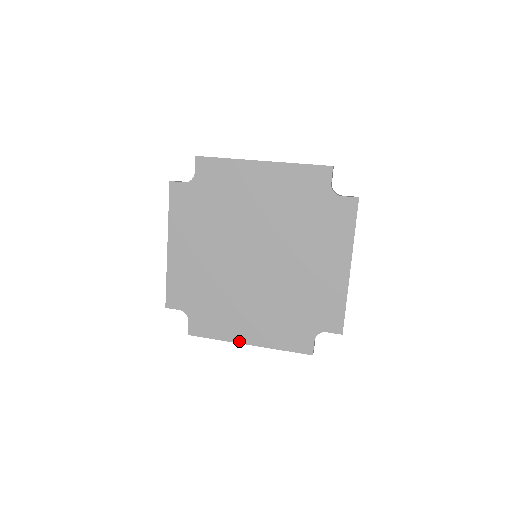
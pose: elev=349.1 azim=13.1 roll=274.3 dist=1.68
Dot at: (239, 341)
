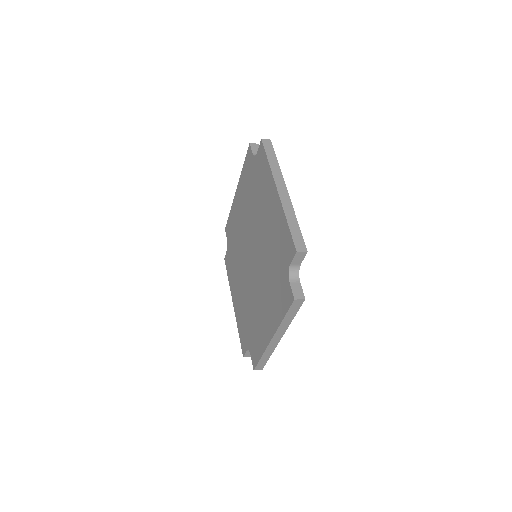
Dot at: (232, 296)
